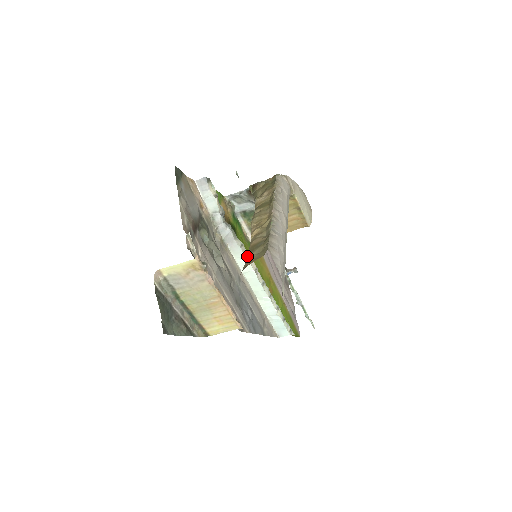
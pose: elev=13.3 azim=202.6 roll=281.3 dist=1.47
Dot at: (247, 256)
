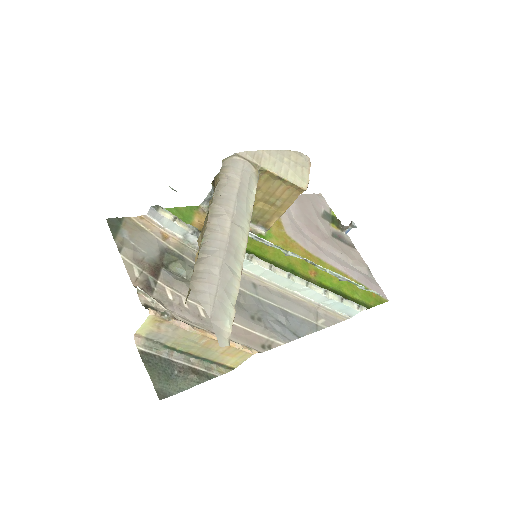
Dot at: (250, 258)
